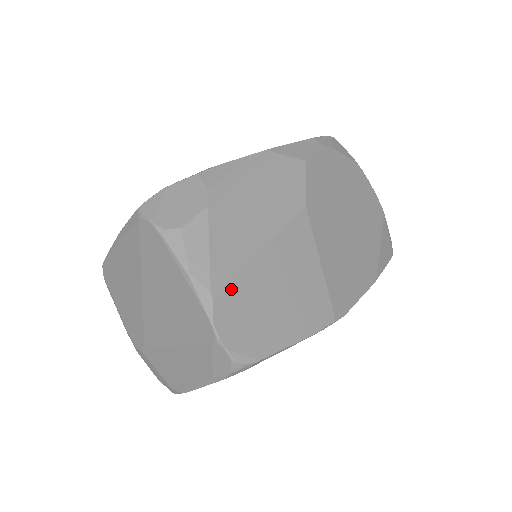
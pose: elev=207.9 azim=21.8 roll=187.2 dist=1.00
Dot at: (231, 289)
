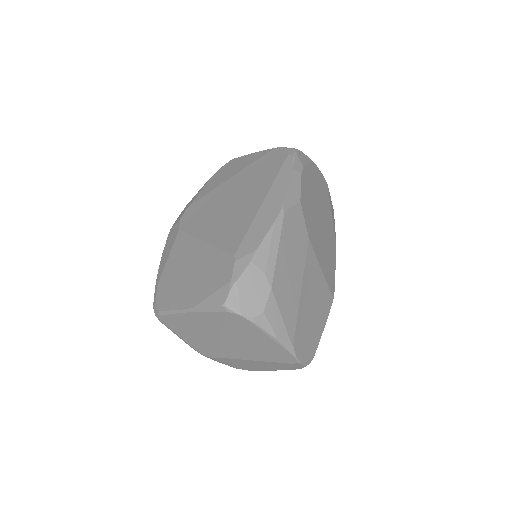
Dot at: (297, 330)
